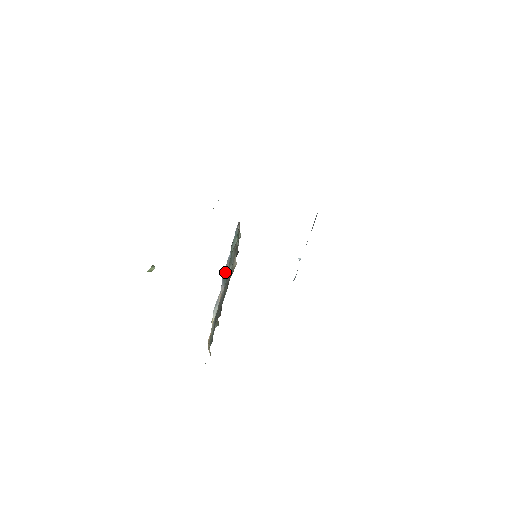
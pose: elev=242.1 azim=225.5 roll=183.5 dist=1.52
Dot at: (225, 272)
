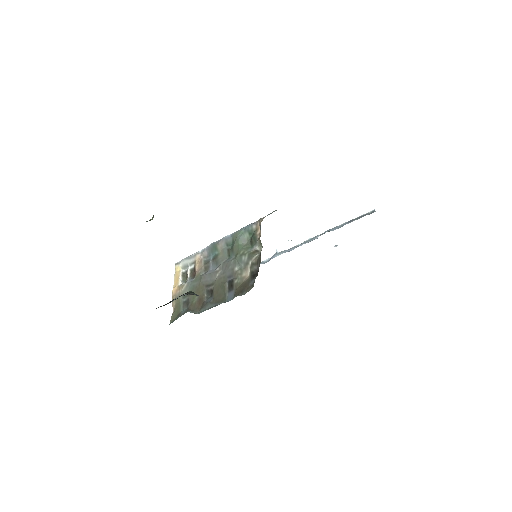
Dot at: (217, 246)
